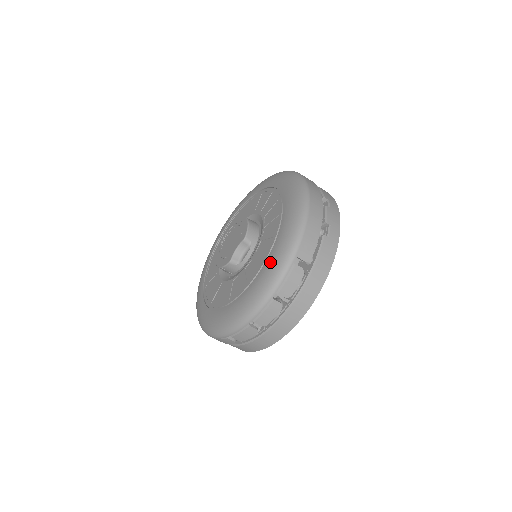
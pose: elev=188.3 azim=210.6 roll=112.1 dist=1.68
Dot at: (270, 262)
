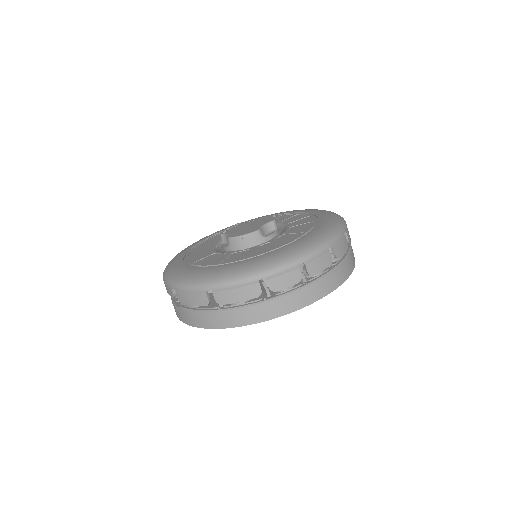
Dot at: (322, 227)
